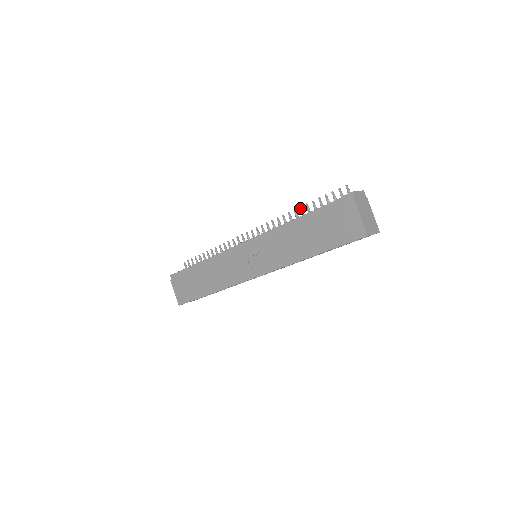
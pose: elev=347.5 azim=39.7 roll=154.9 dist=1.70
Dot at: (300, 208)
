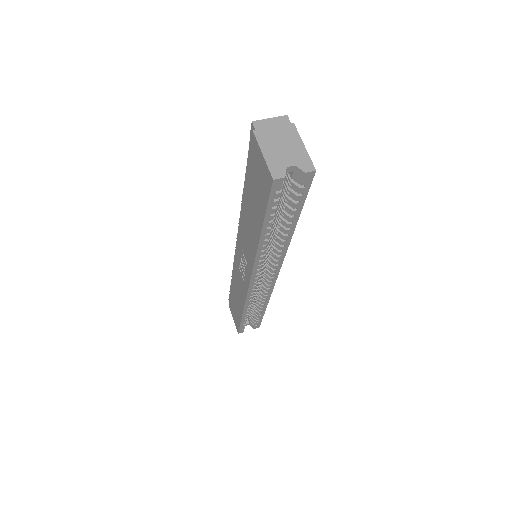
Dot at: occluded
